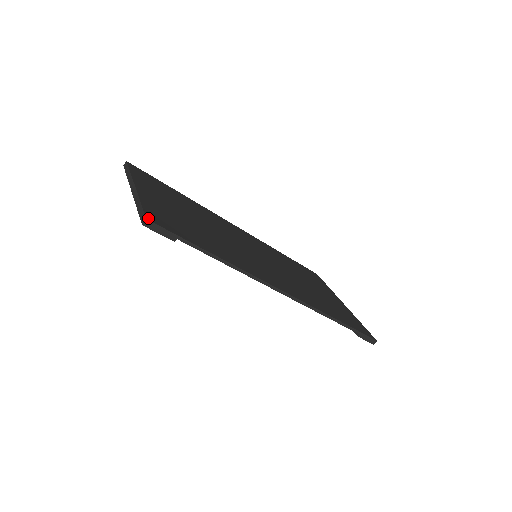
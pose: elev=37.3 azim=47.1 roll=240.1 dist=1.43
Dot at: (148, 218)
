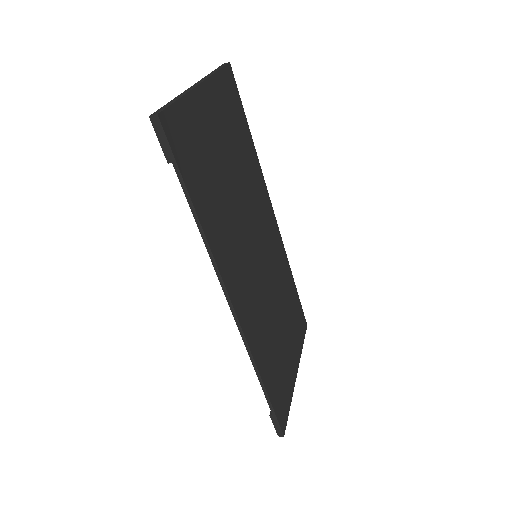
Dot at: (162, 116)
